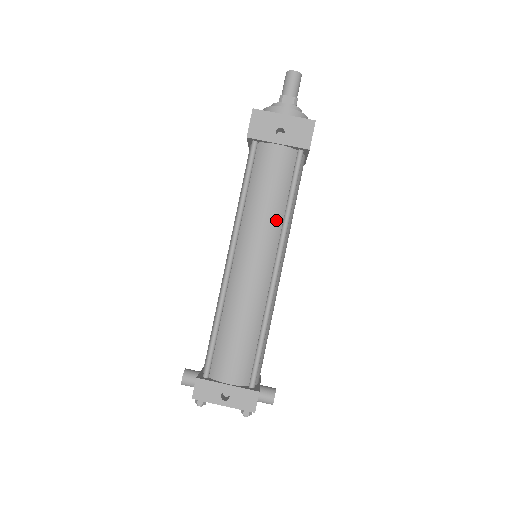
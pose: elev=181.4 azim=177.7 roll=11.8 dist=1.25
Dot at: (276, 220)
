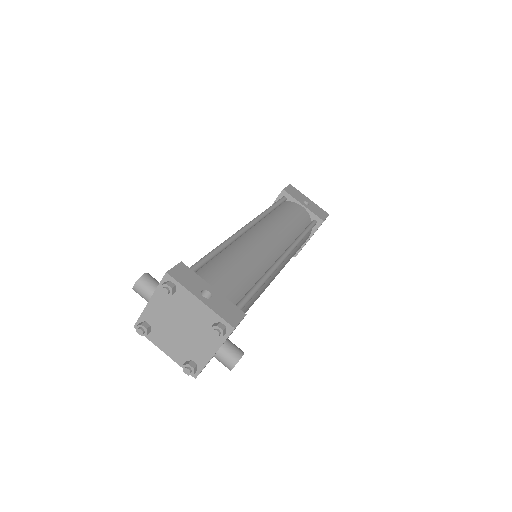
Dot at: (291, 234)
